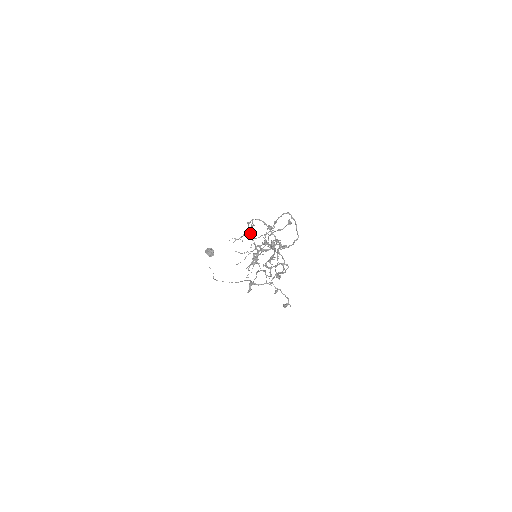
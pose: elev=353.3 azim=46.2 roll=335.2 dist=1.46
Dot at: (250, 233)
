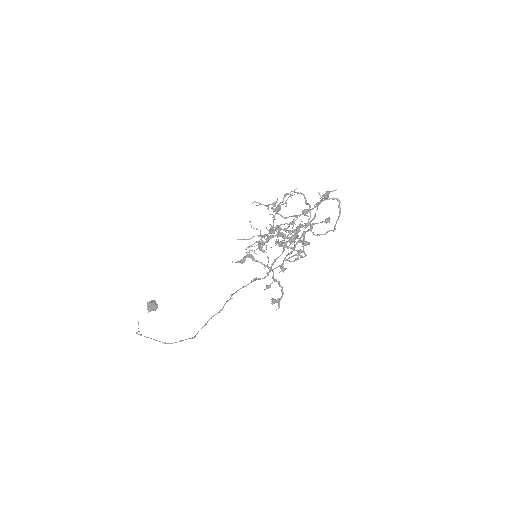
Dot at: (280, 207)
